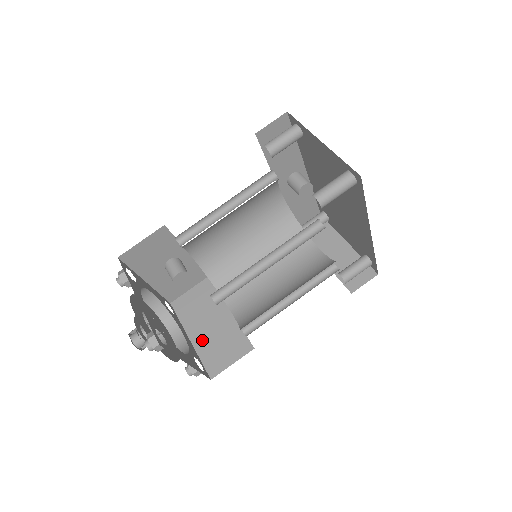
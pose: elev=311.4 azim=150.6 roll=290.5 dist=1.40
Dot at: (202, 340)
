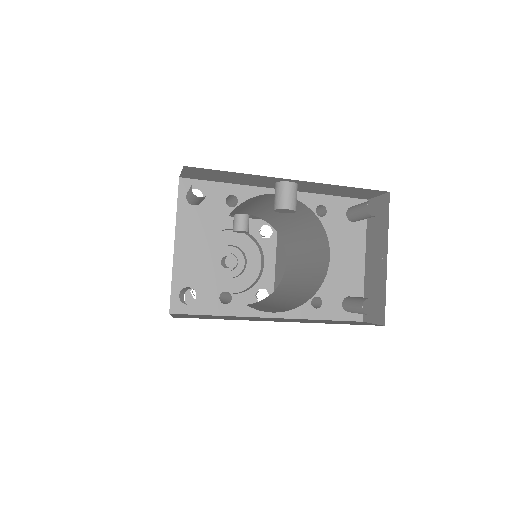
Dot at: (278, 273)
